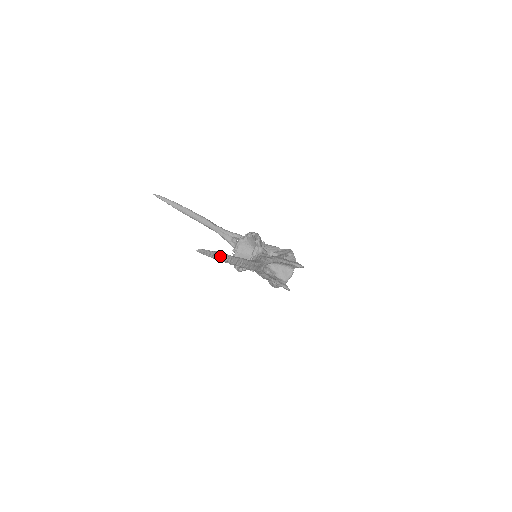
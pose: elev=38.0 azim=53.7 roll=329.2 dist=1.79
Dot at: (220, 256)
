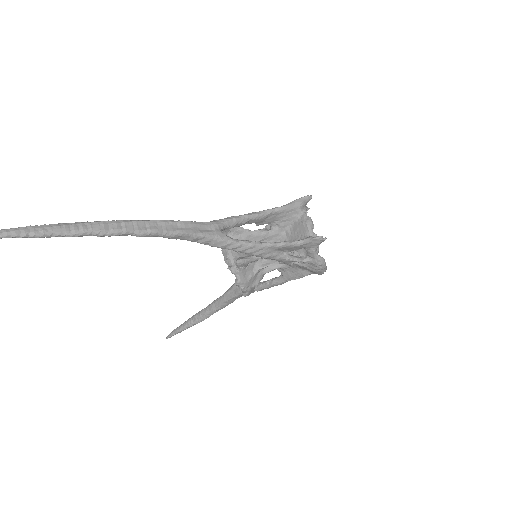
Dot at: (49, 228)
